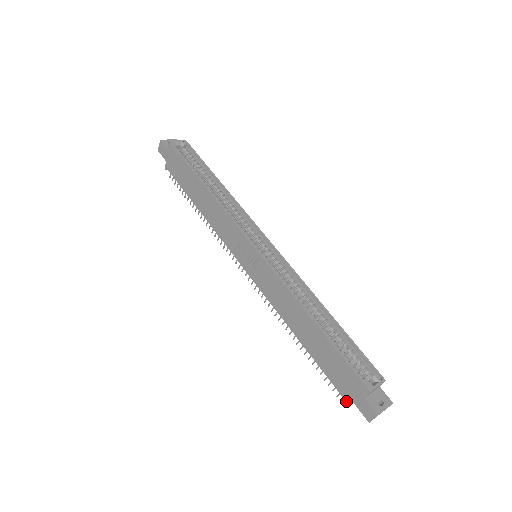
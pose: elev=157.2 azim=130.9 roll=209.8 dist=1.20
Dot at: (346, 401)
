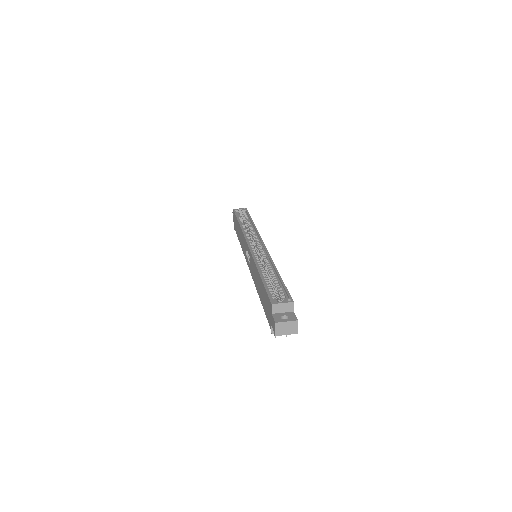
Dot at: (270, 328)
